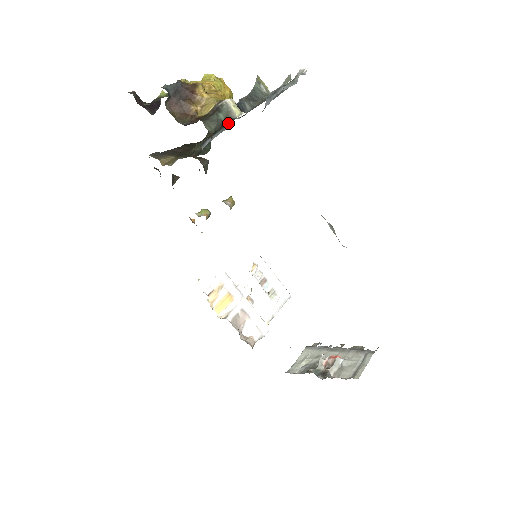
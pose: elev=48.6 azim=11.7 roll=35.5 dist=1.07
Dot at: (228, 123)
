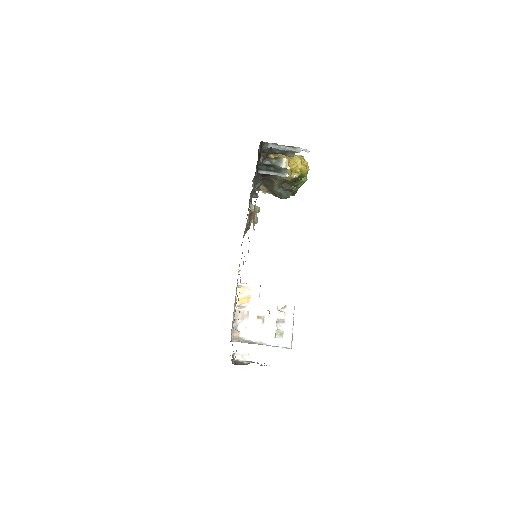
Dot at: (277, 168)
